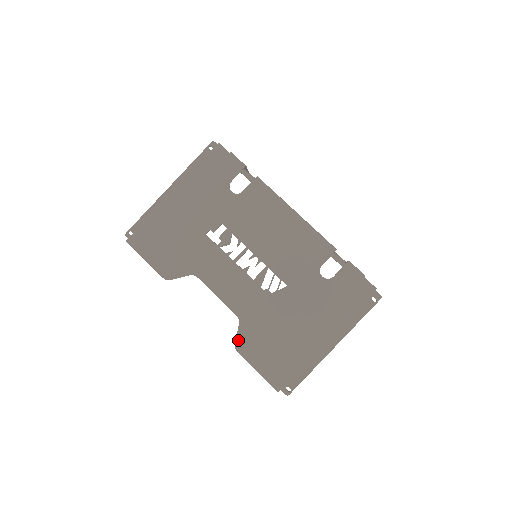
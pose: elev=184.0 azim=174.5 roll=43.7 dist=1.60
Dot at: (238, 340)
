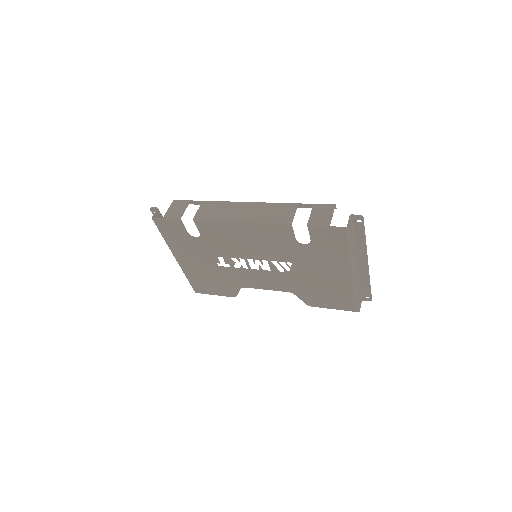
Dot at: (305, 302)
